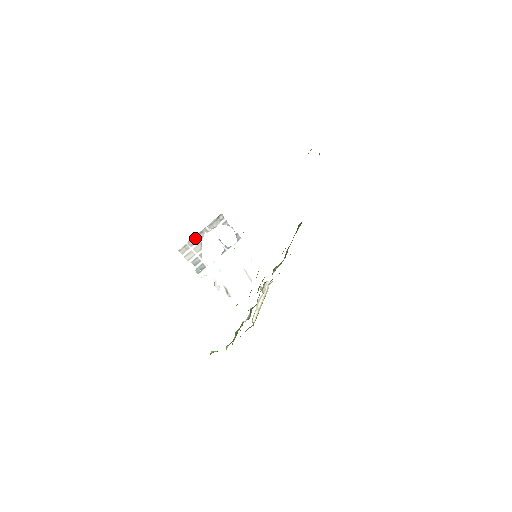
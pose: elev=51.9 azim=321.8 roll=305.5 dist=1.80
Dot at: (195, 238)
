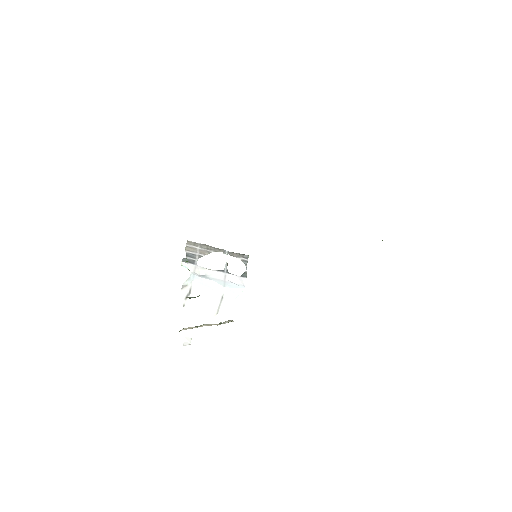
Dot at: (210, 247)
